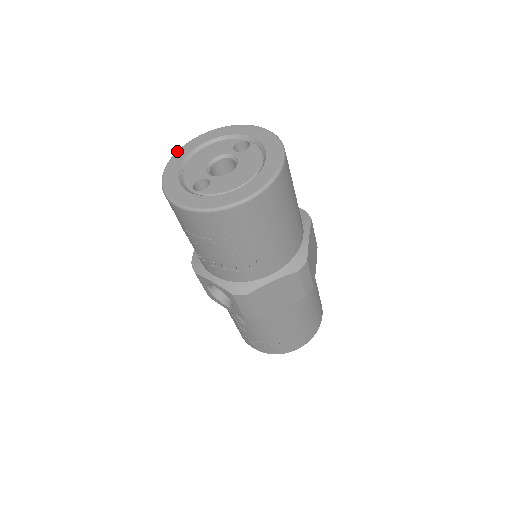
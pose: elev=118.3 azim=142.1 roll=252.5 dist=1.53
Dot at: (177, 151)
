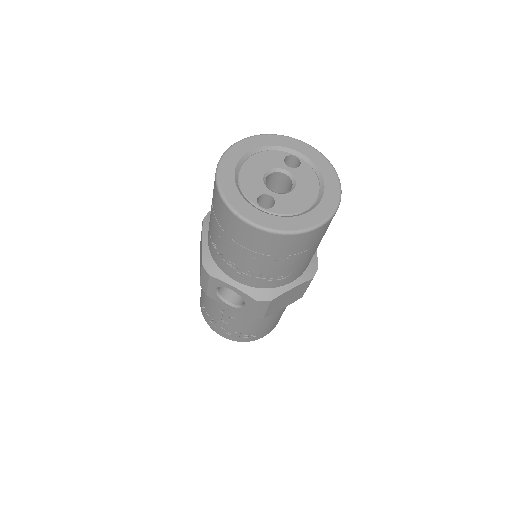
Dot at: (224, 155)
